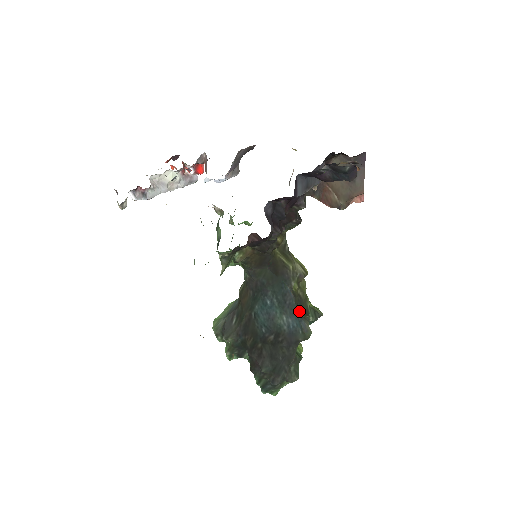
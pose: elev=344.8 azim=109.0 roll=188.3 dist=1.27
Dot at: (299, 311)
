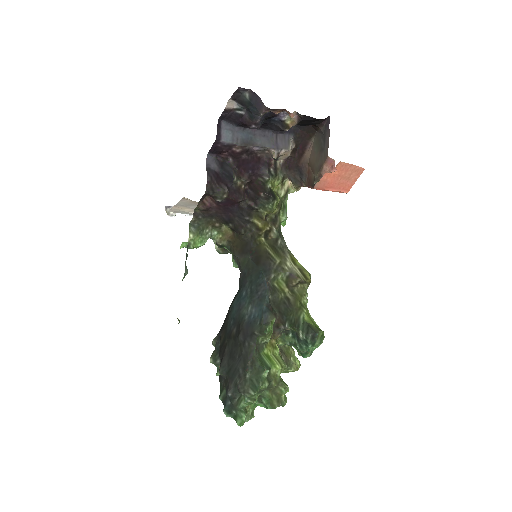
Dot at: (270, 305)
